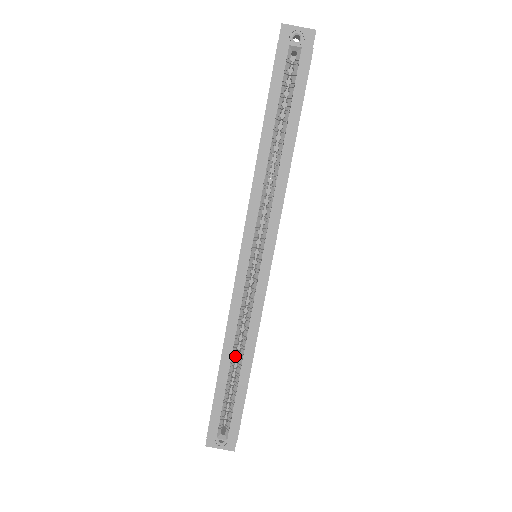
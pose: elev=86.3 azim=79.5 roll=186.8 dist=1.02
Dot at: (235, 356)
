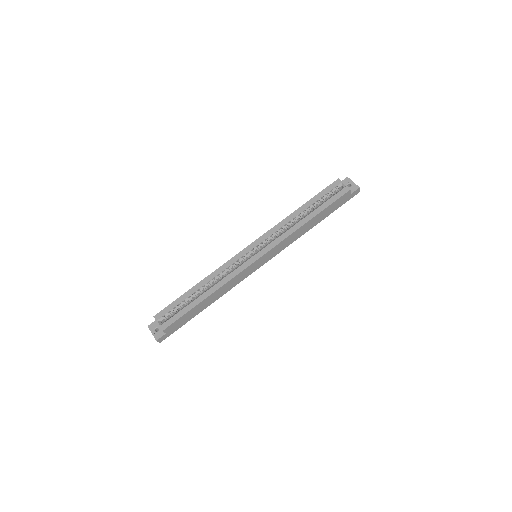
Dot at: occluded
